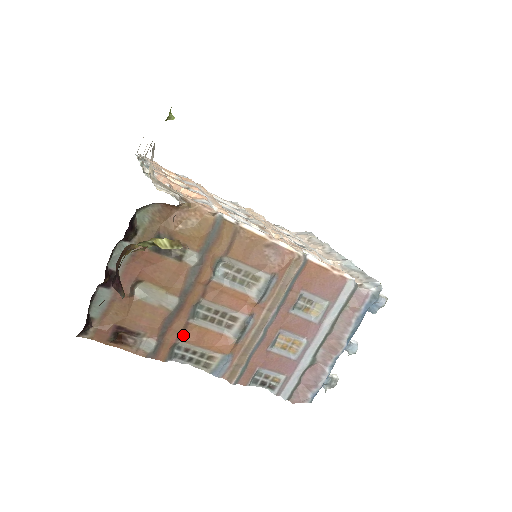
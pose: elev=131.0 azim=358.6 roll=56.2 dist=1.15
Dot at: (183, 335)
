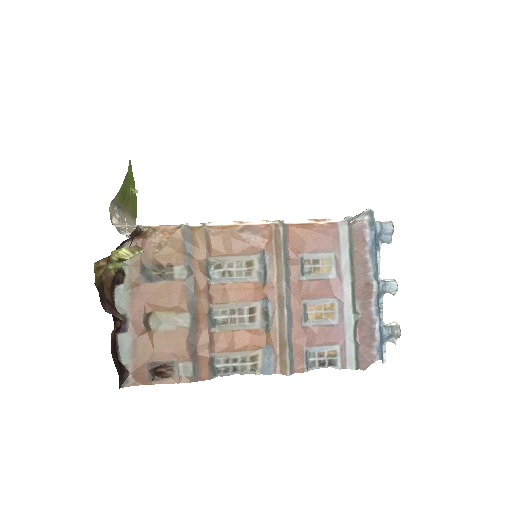
Dot at: (214, 347)
